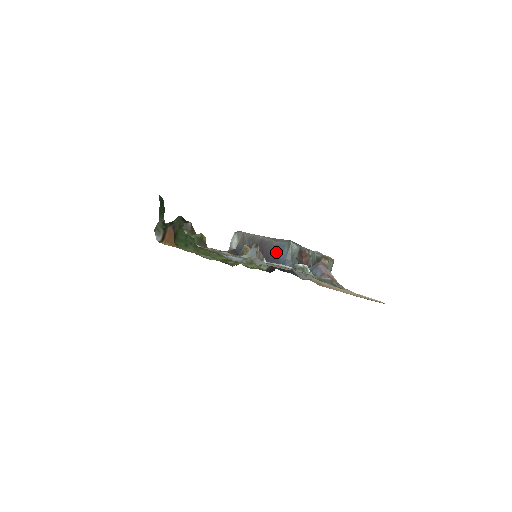
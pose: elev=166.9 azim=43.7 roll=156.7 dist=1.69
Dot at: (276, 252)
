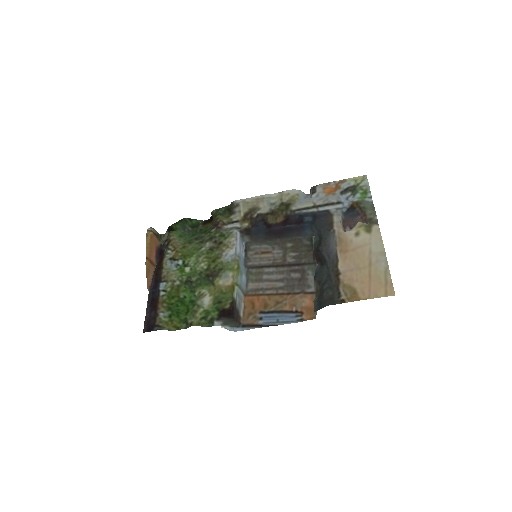
Dot at: (299, 232)
